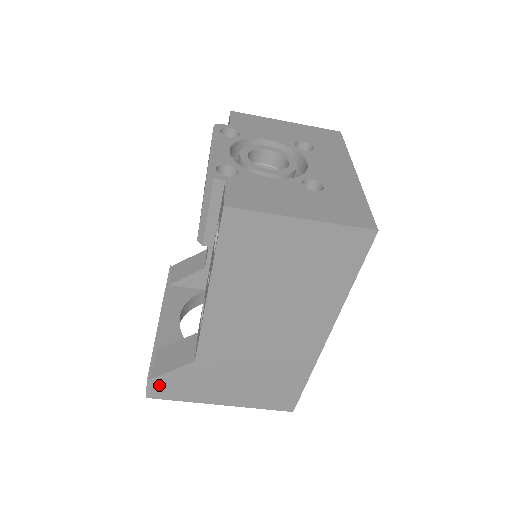
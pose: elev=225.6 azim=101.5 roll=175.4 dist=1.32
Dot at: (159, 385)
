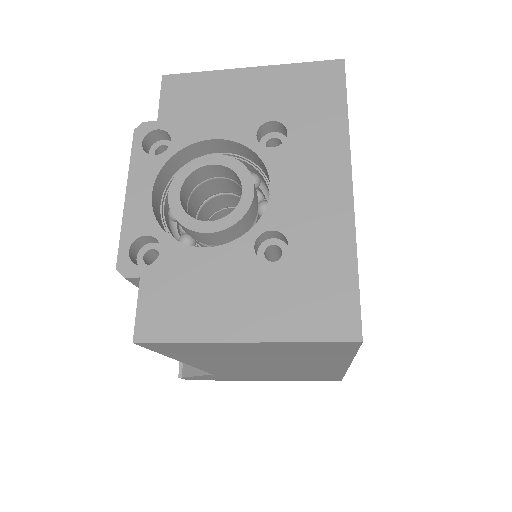
Dot at: (193, 378)
